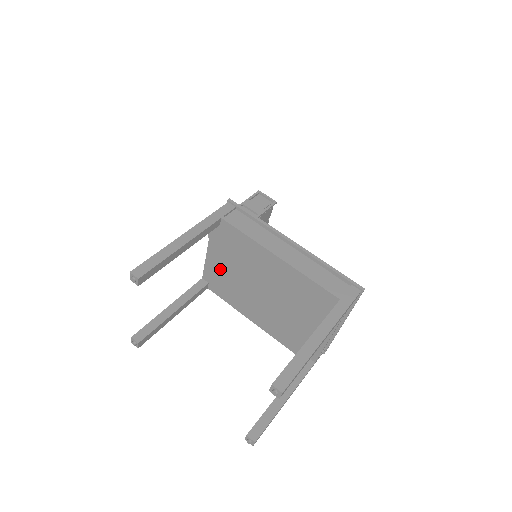
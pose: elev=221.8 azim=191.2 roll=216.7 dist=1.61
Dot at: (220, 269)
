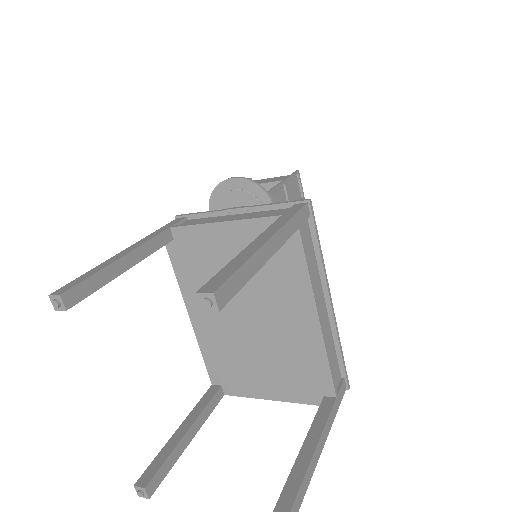
Dot at: (215, 250)
